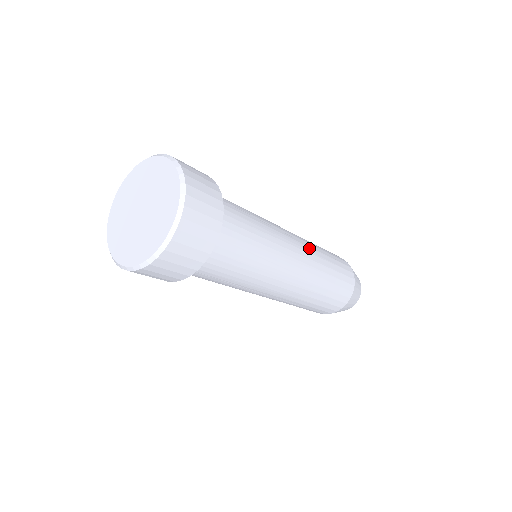
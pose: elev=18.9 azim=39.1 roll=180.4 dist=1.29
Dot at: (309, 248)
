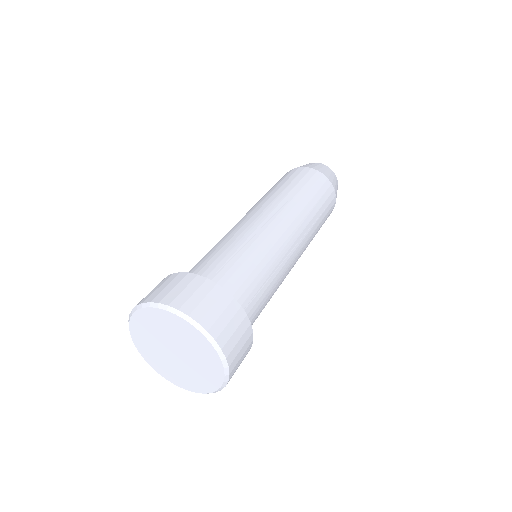
Dot at: (286, 208)
